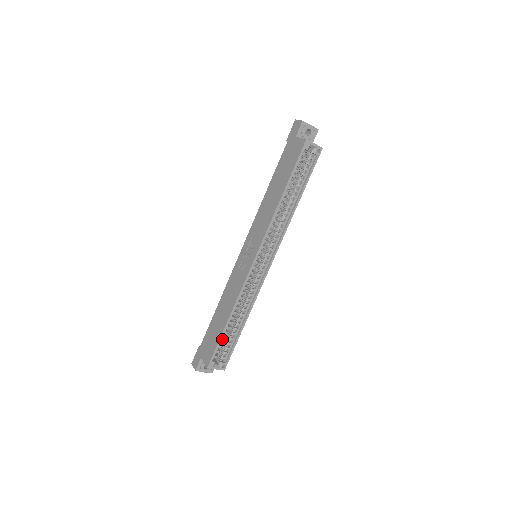
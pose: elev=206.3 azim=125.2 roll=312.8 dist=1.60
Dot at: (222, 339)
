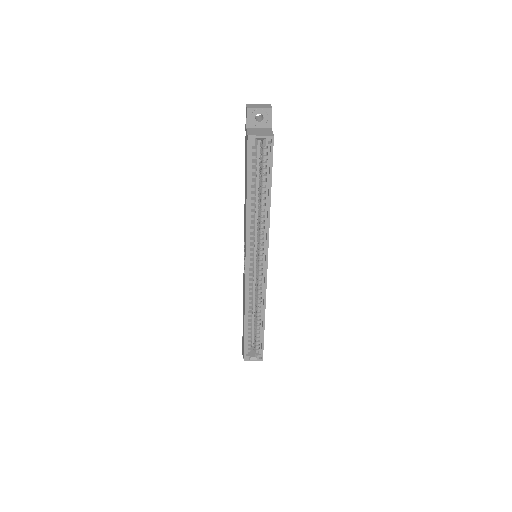
Dot at: occluded
